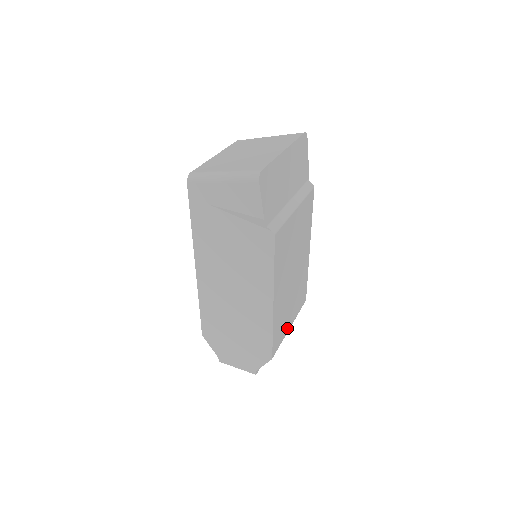
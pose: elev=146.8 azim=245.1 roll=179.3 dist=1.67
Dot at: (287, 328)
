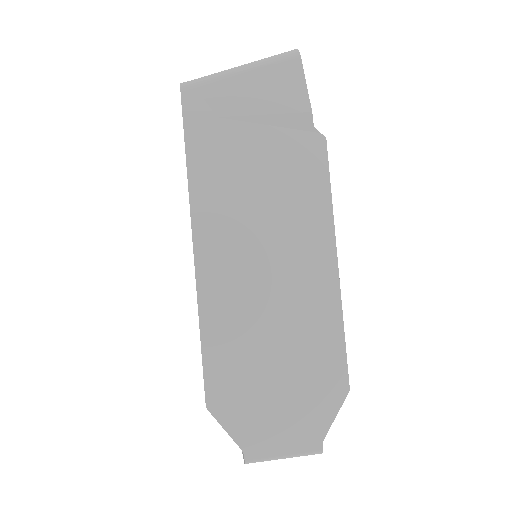
Dot at: occluded
